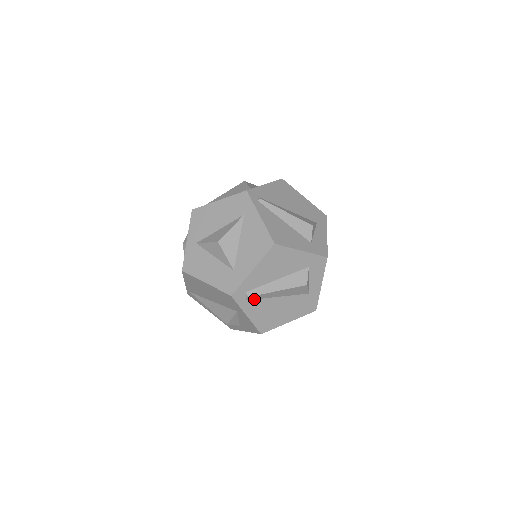
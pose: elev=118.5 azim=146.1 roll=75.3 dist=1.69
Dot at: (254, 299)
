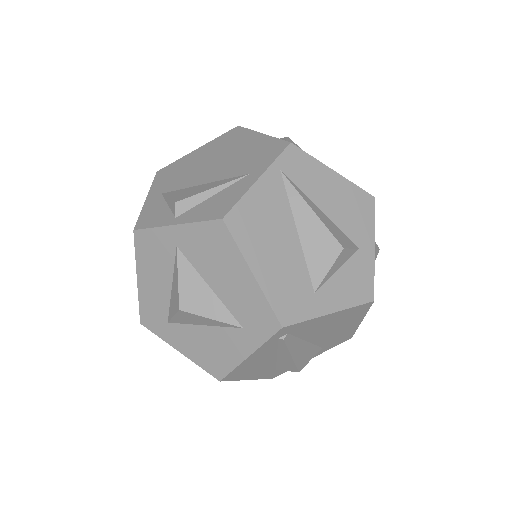
Dot at: occluded
